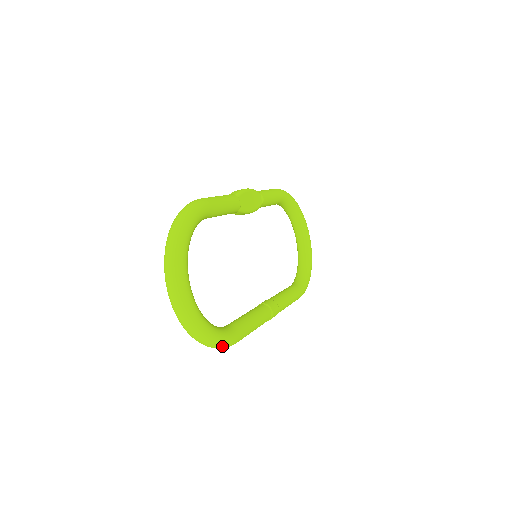
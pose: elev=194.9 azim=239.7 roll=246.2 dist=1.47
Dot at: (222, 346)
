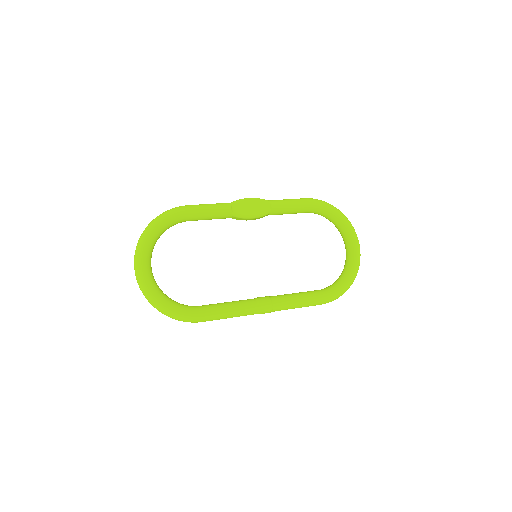
Dot at: (180, 319)
